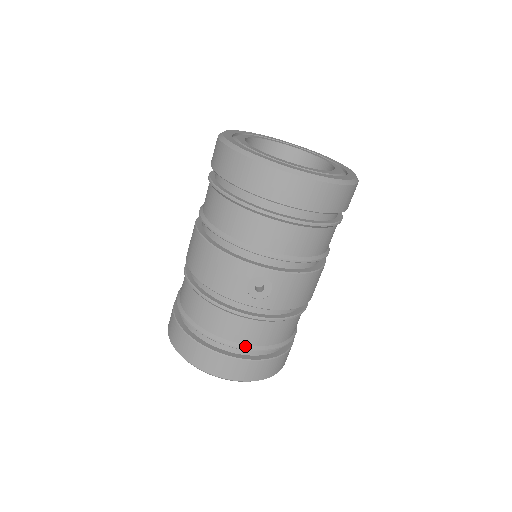
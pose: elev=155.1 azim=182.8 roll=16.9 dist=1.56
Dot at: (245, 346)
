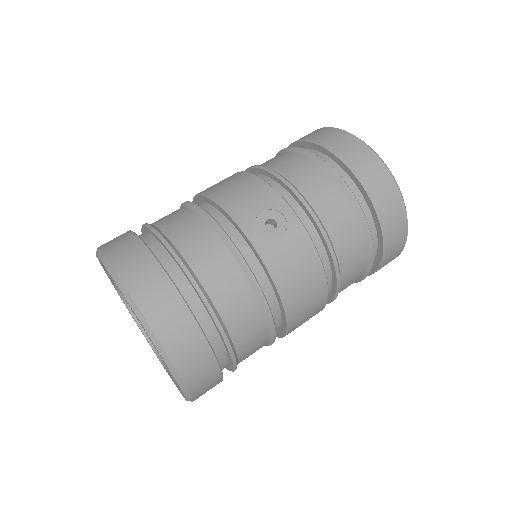
Dot at: (197, 279)
